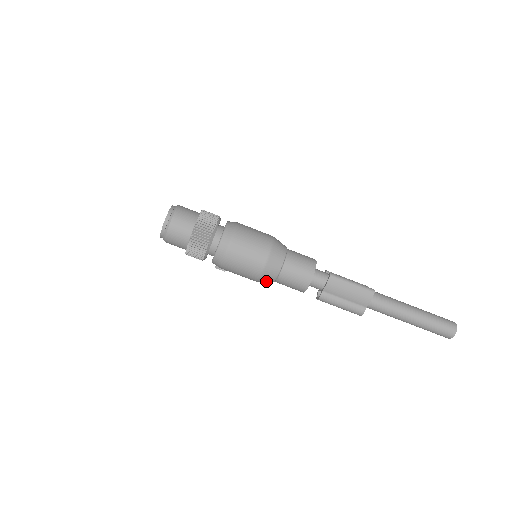
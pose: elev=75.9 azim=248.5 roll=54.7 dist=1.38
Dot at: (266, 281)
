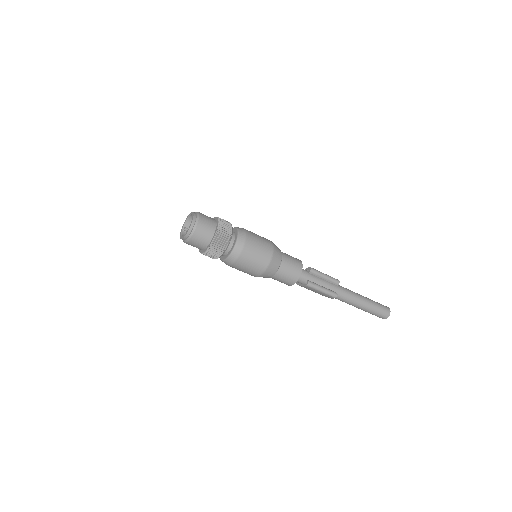
Dot at: occluded
